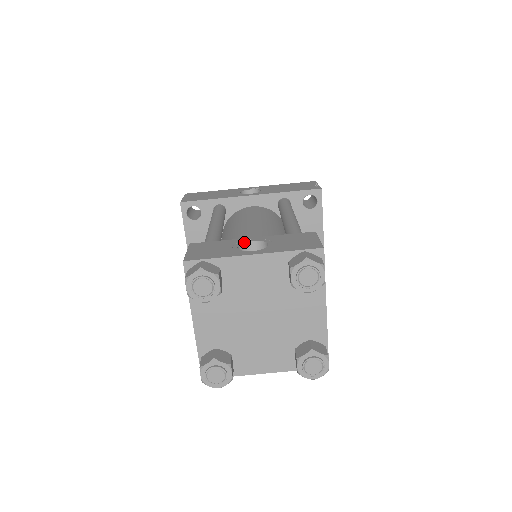
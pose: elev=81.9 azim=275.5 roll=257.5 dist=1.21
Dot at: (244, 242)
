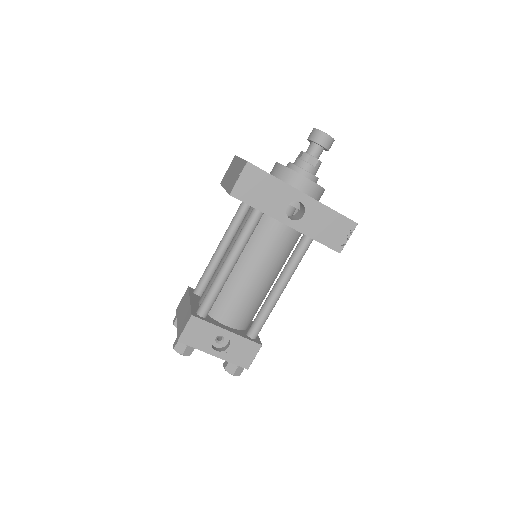
Dot at: occluded
